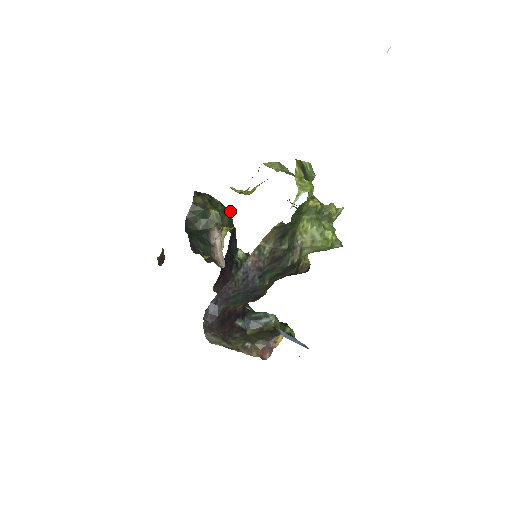
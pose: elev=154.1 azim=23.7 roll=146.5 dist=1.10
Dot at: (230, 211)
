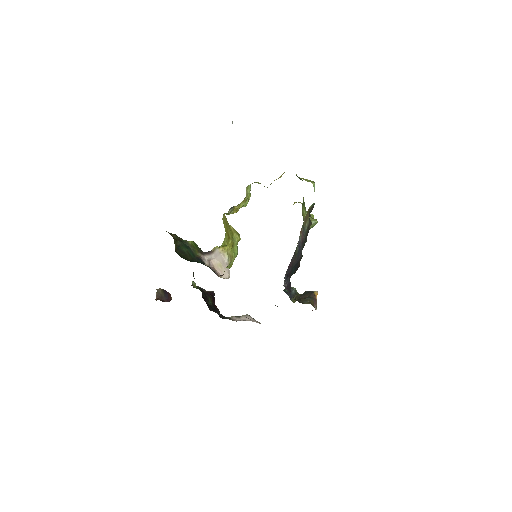
Dot at: occluded
